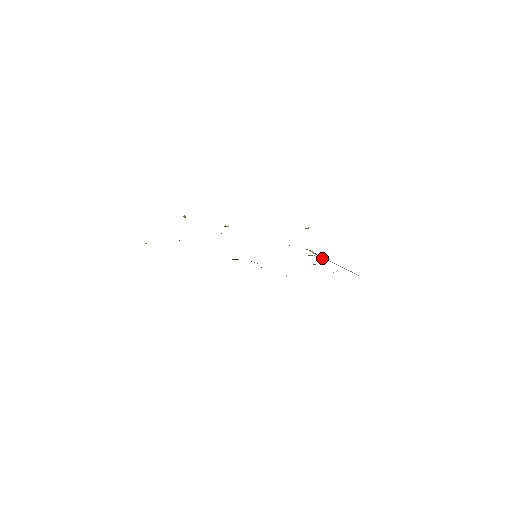
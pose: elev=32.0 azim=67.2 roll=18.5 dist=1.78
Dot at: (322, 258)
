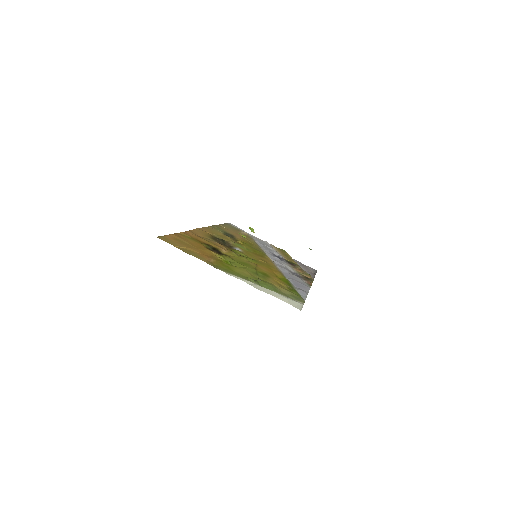
Dot at: occluded
